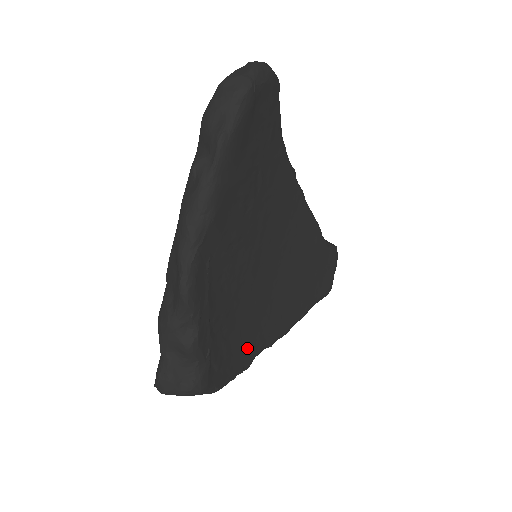
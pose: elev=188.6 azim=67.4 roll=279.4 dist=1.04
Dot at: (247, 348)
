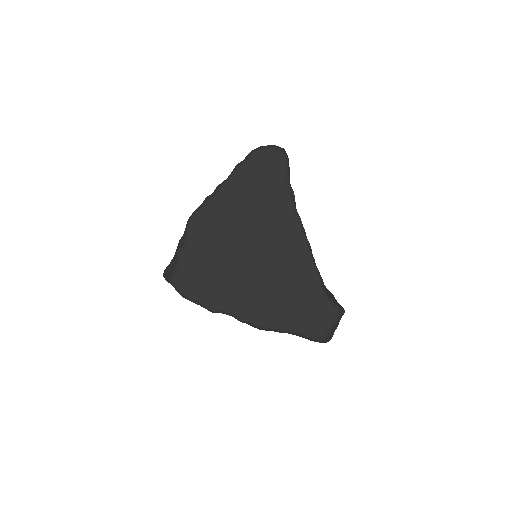
Dot at: (217, 297)
